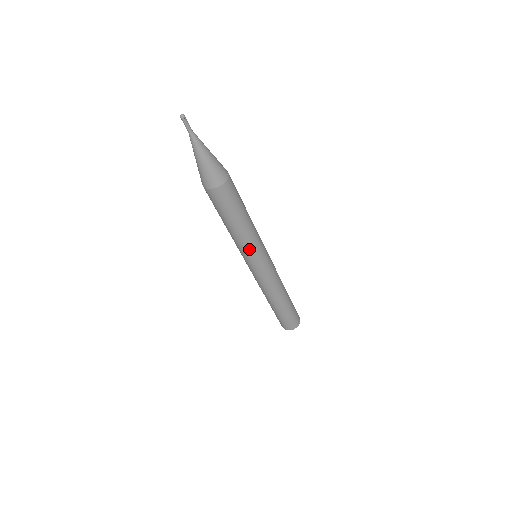
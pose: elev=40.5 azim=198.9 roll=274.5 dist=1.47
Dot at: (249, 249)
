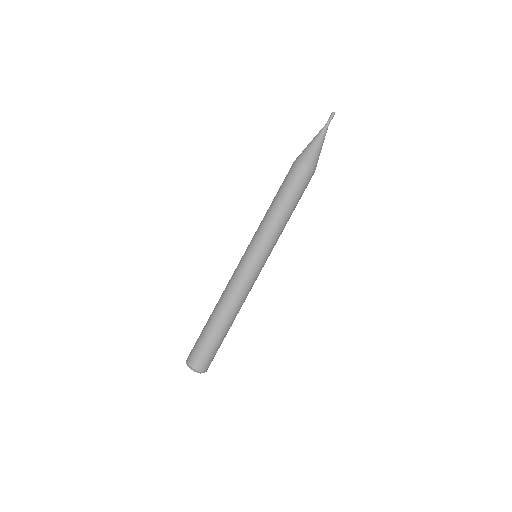
Dot at: (270, 236)
